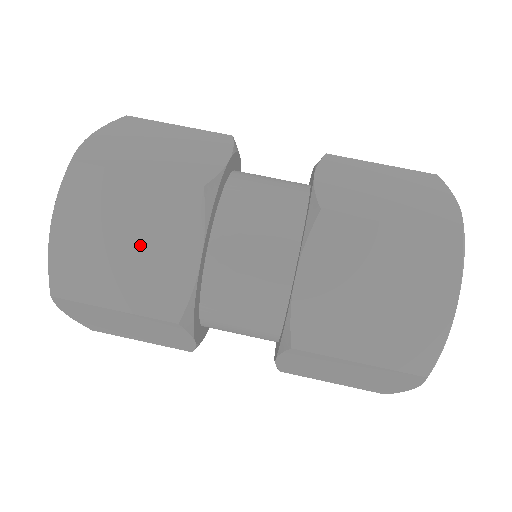
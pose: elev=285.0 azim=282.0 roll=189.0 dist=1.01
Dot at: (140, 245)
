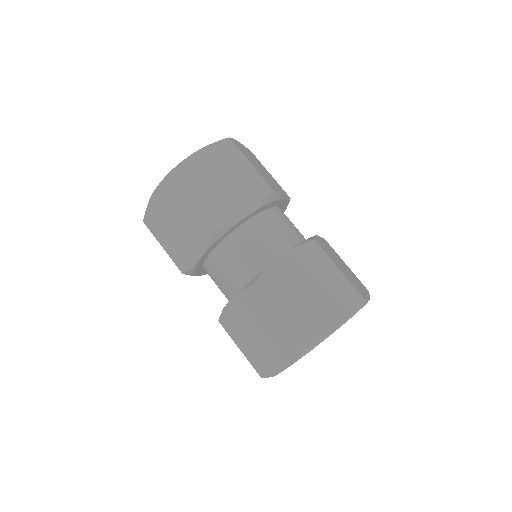
Dot at: (180, 233)
